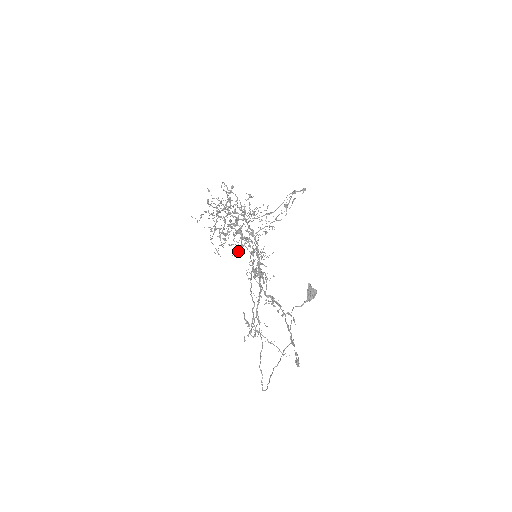
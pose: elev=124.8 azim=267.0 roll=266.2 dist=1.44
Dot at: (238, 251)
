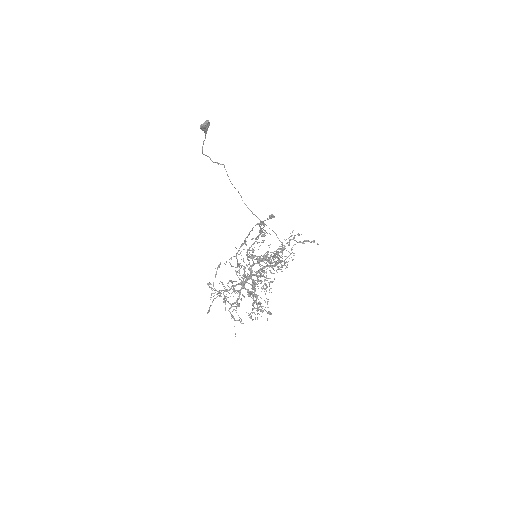
Dot at: occluded
